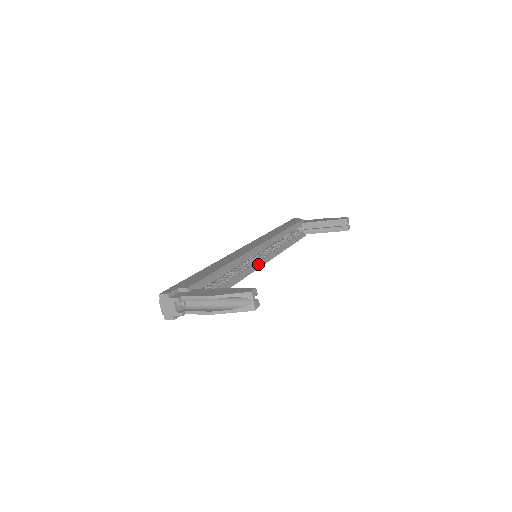
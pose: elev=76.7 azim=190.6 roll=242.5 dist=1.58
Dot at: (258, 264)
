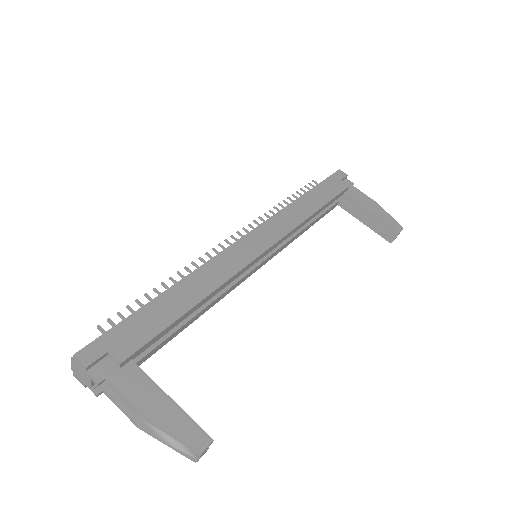
Dot at: (252, 271)
